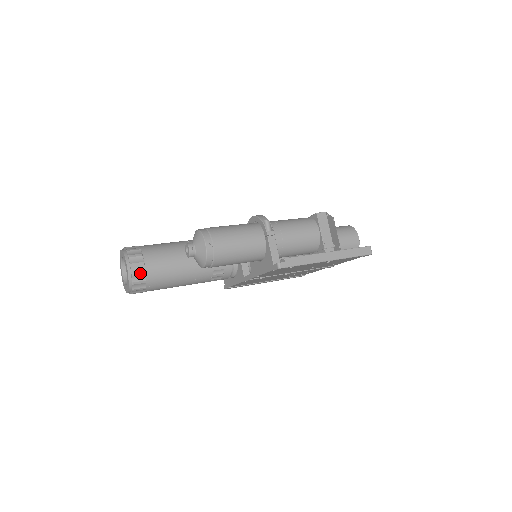
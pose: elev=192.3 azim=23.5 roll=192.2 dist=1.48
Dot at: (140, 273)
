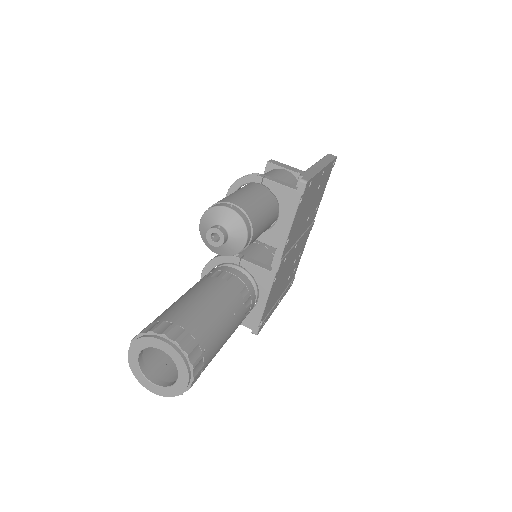
Dot at: (182, 335)
